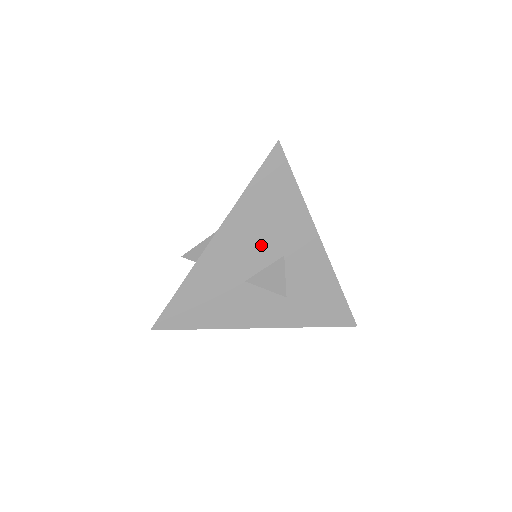
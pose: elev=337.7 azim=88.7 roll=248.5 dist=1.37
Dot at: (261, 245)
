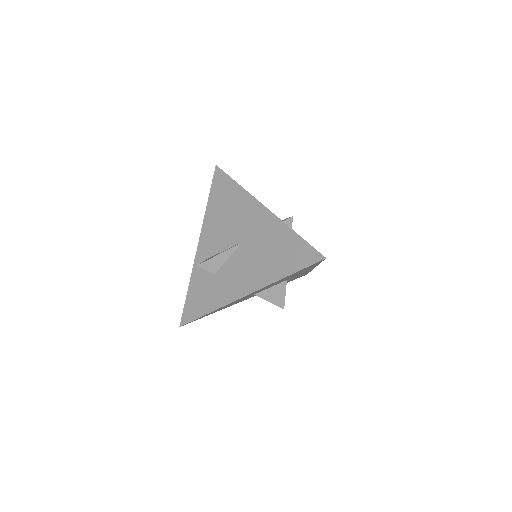
Dot at: occluded
